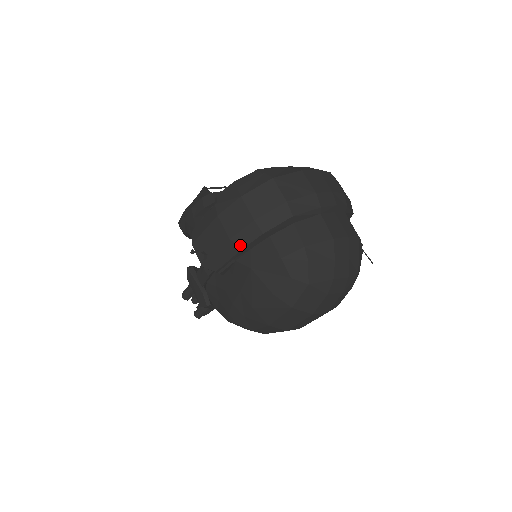
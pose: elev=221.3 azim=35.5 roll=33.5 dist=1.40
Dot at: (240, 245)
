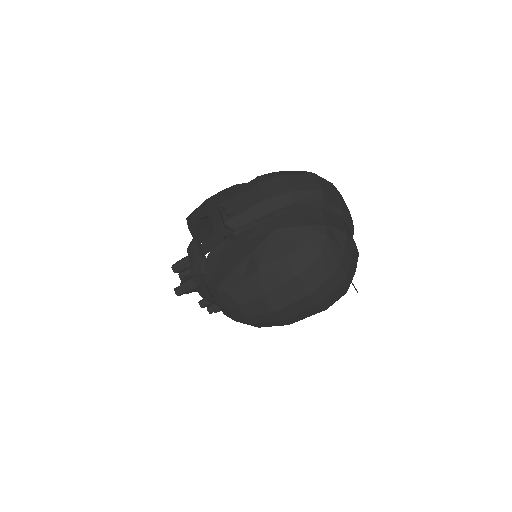
Dot at: (271, 208)
